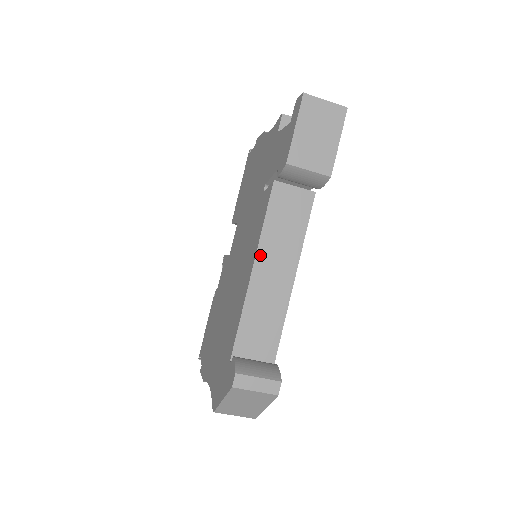
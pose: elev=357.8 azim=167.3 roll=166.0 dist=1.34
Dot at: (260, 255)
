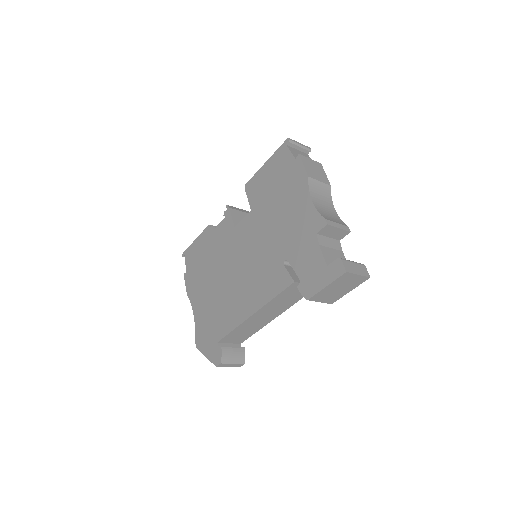
Dot at: (262, 310)
